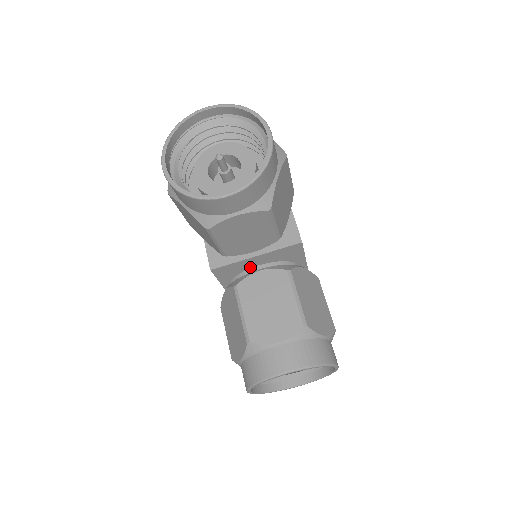
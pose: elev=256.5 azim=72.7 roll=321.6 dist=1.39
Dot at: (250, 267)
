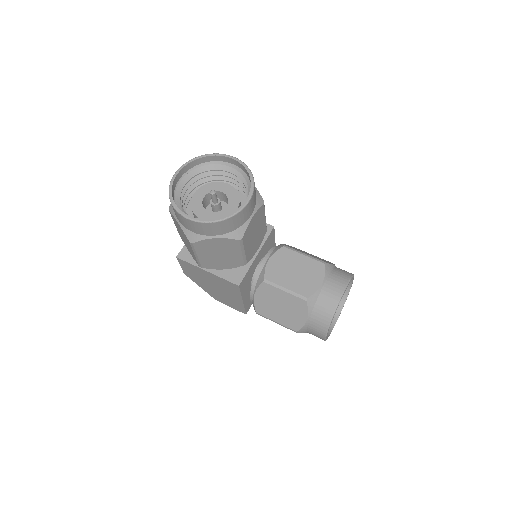
Dot at: (254, 269)
